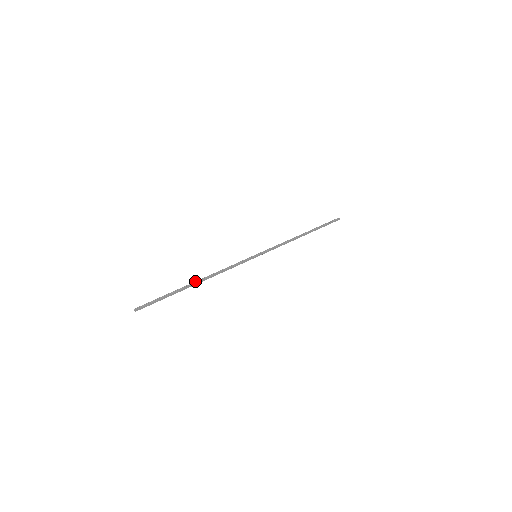
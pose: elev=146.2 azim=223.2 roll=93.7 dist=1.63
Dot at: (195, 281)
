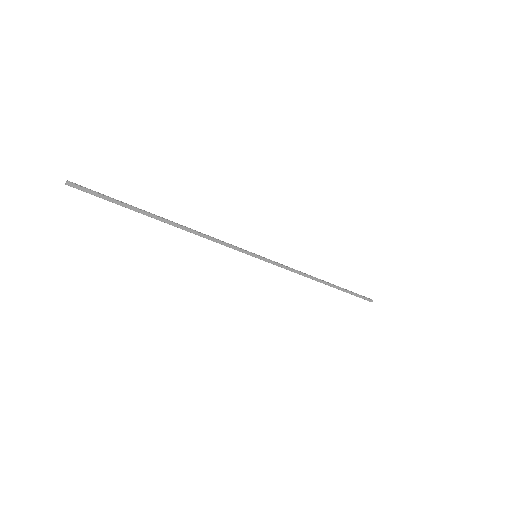
Dot at: occluded
